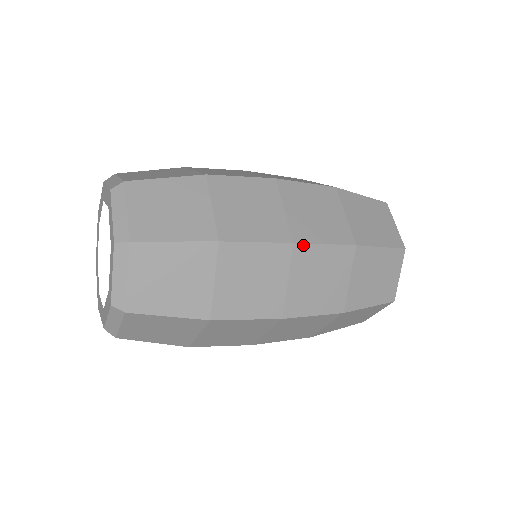
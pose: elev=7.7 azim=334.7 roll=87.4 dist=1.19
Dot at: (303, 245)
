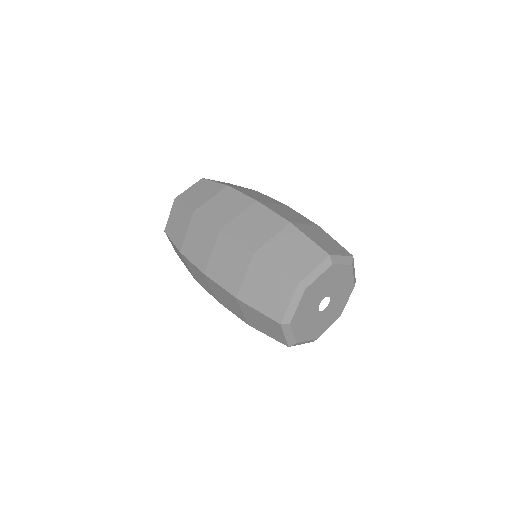
Dot at: (225, 234)
